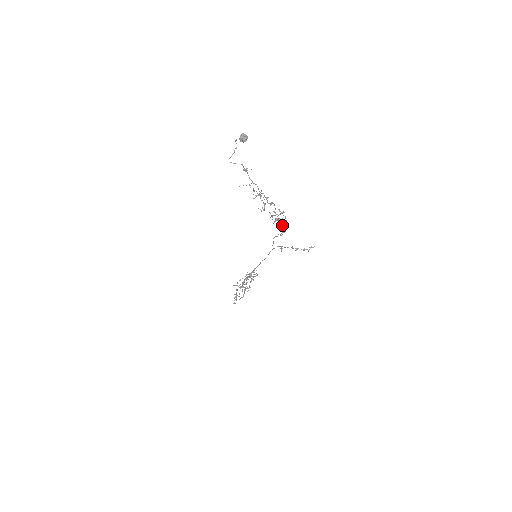
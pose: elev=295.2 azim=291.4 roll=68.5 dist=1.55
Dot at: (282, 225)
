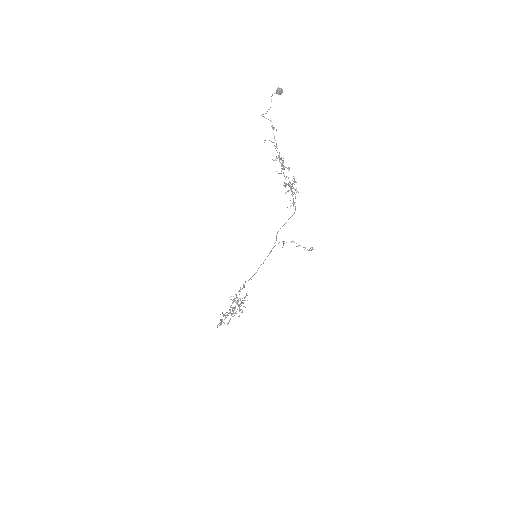
Dot at: occluded
